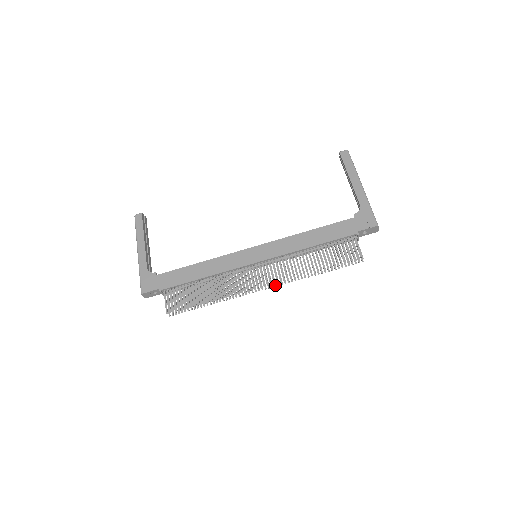
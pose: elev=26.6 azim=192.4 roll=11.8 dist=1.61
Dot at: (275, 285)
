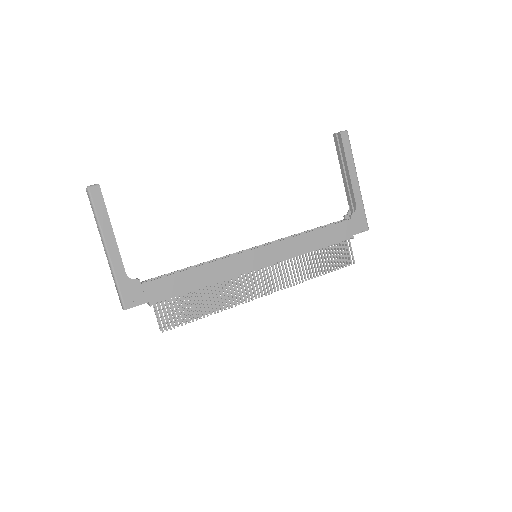
Dot at: occluded
